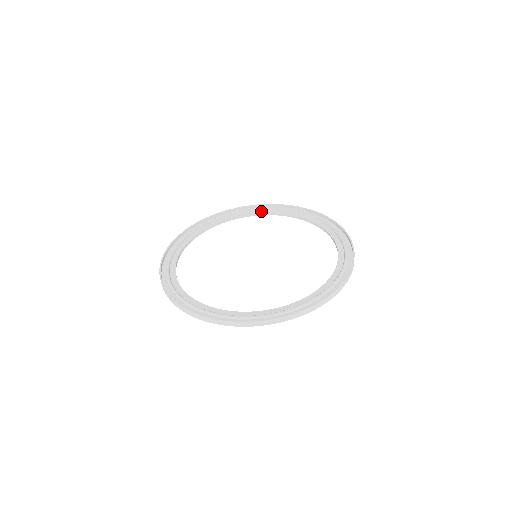
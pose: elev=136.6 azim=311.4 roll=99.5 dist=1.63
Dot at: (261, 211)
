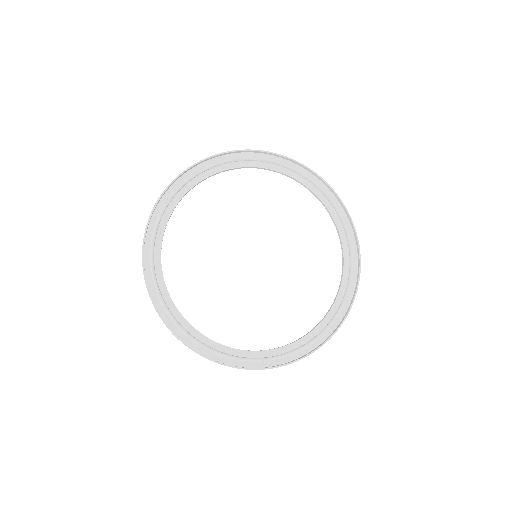
Dot at: (303, 179)
